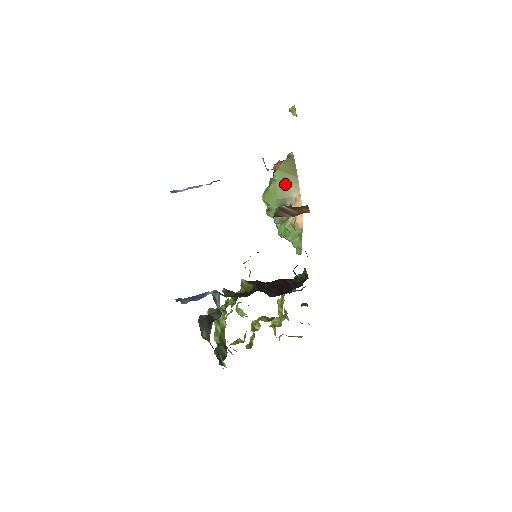
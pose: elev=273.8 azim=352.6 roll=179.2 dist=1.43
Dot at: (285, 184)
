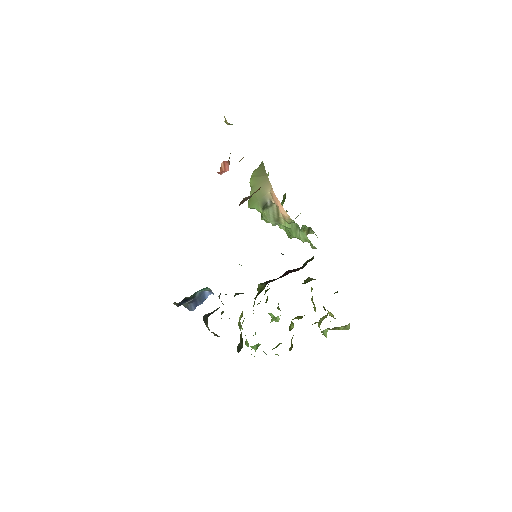
Dot at: (259, 186)
